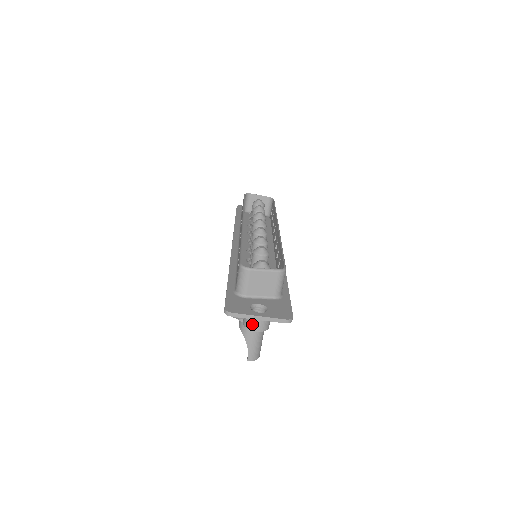
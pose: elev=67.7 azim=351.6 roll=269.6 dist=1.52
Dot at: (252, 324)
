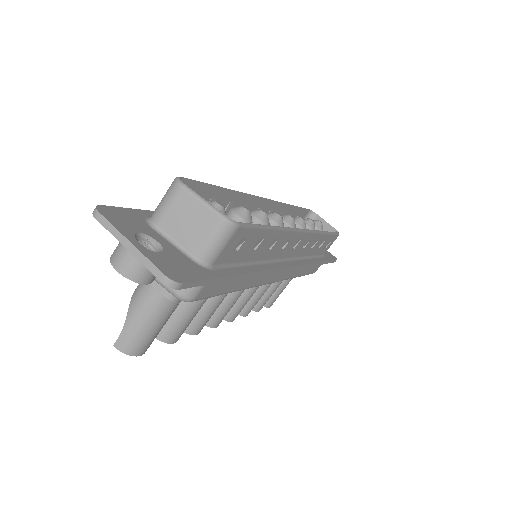
Dot at: (118, 254)
